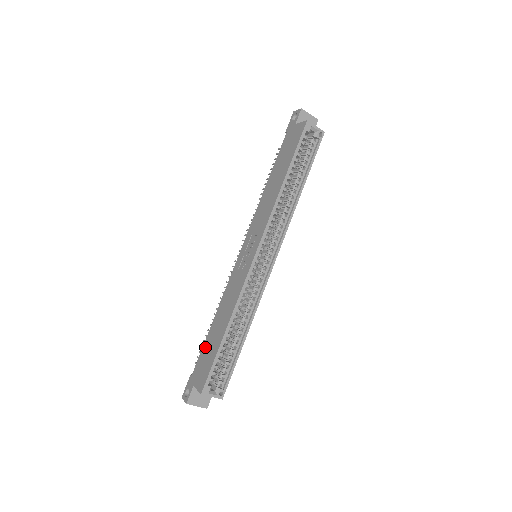
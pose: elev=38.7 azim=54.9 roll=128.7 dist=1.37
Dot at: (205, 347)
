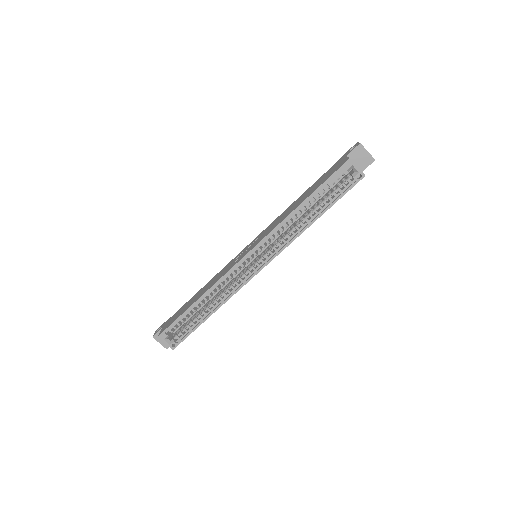
Dot at: (185, 305)
